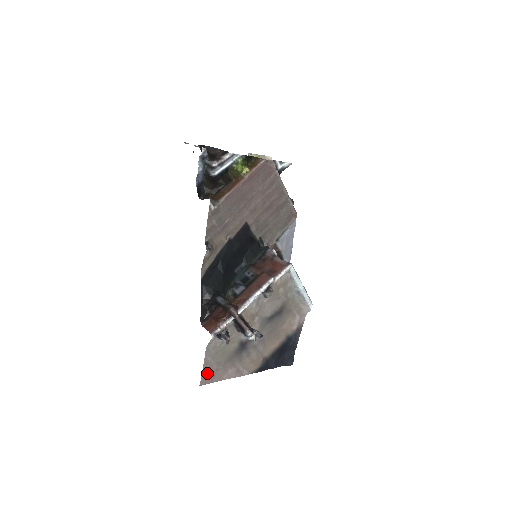
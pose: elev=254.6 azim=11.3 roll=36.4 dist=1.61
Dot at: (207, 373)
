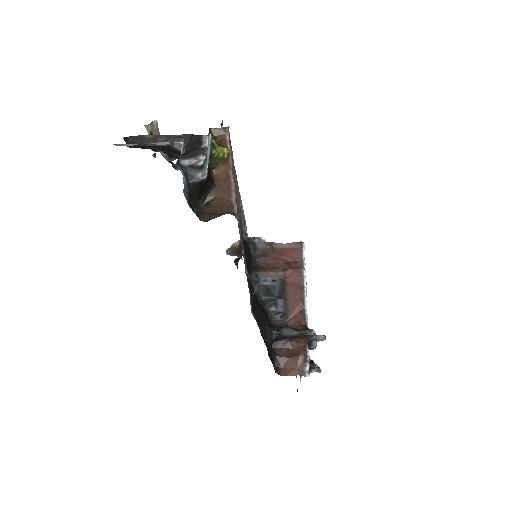
Dot at: occluded
